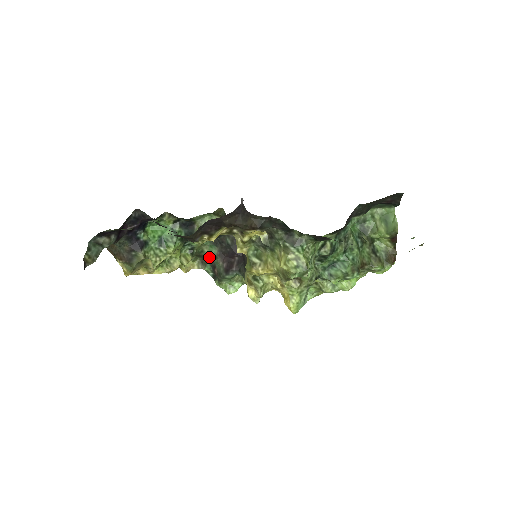
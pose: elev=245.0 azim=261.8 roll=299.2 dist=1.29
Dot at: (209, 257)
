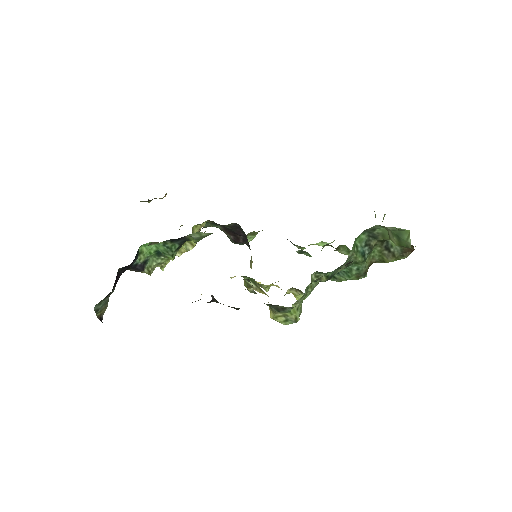
Dot at: occluded
